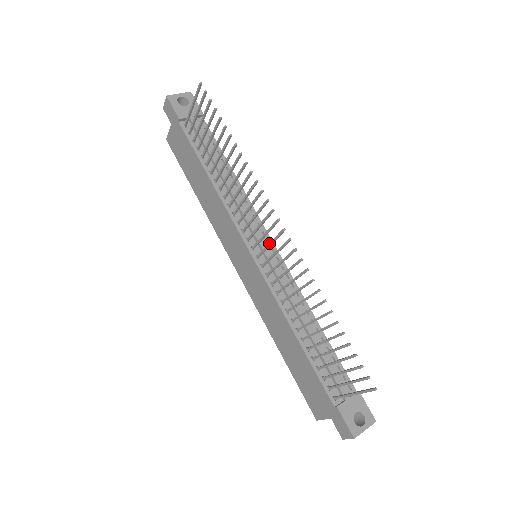
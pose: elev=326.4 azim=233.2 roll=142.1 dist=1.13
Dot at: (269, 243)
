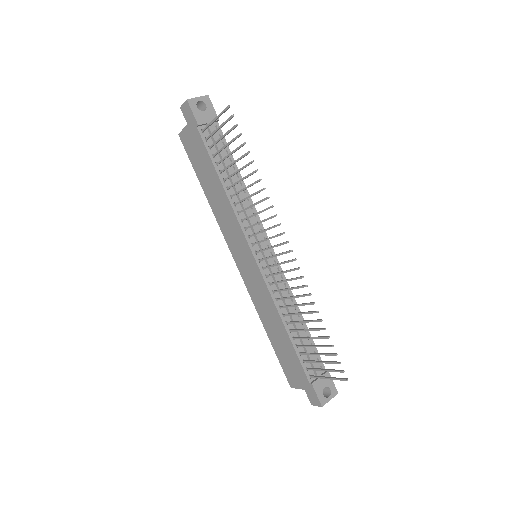
Dot at: (274, 255)
